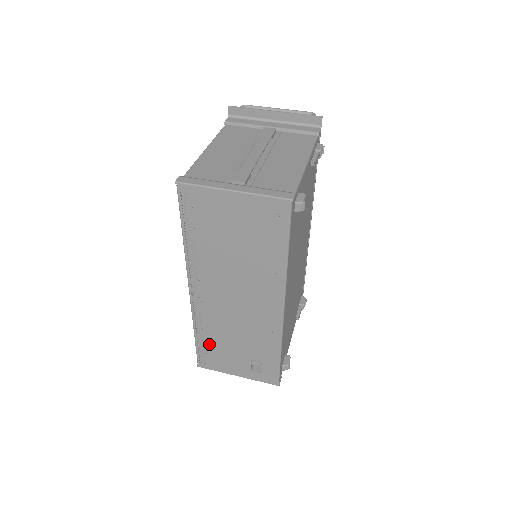
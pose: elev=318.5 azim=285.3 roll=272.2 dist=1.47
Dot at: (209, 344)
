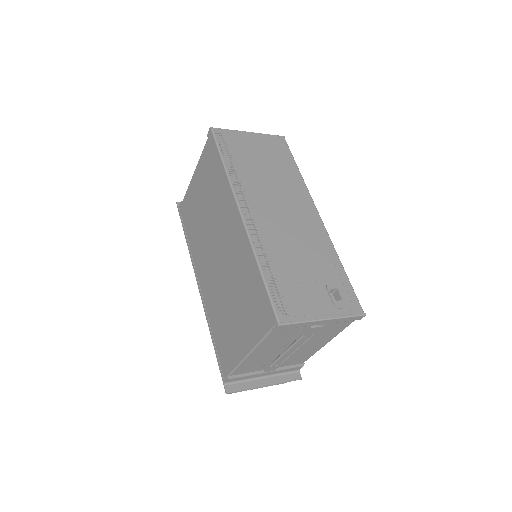
Dot at: (279, 277)
